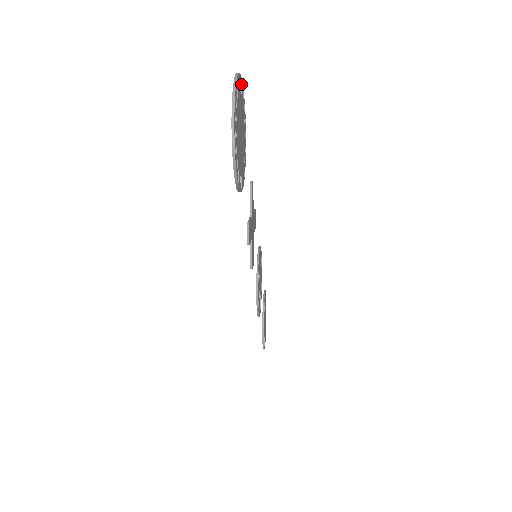
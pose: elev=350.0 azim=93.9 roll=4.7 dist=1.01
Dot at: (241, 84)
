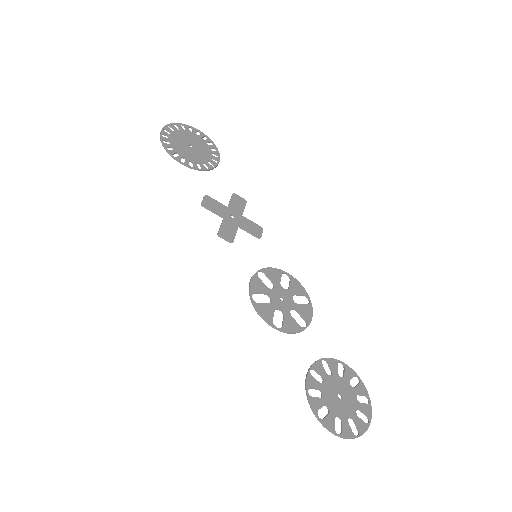
Dot at: (204, 136)
